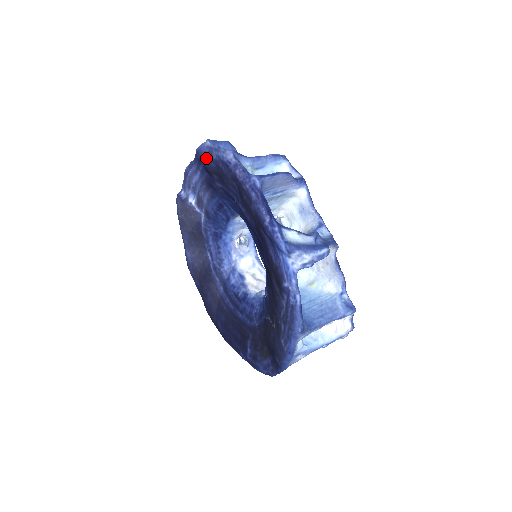
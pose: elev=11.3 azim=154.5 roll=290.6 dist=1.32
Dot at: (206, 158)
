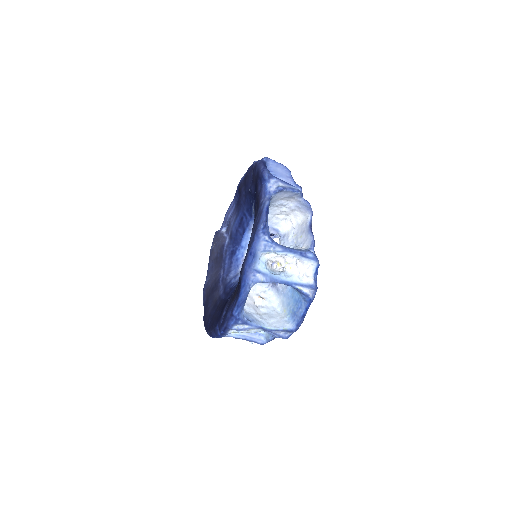
Dot at: occluded
